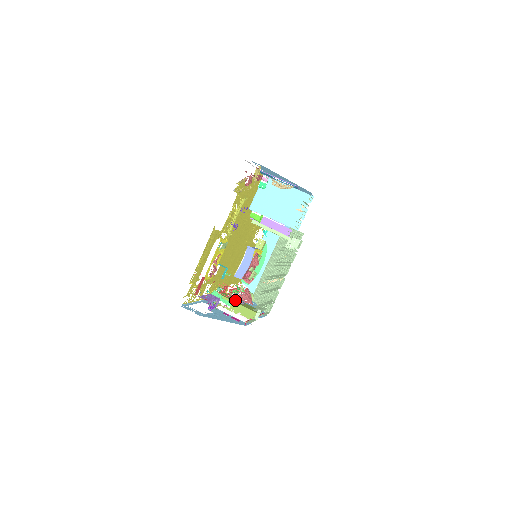
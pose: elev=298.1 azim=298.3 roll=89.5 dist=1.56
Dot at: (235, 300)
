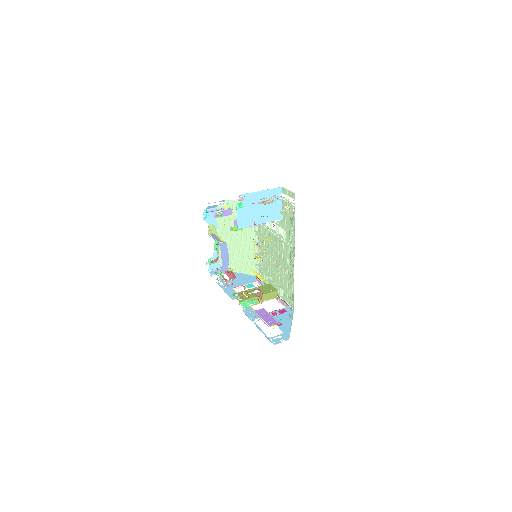
Dot at: (253, 294)
